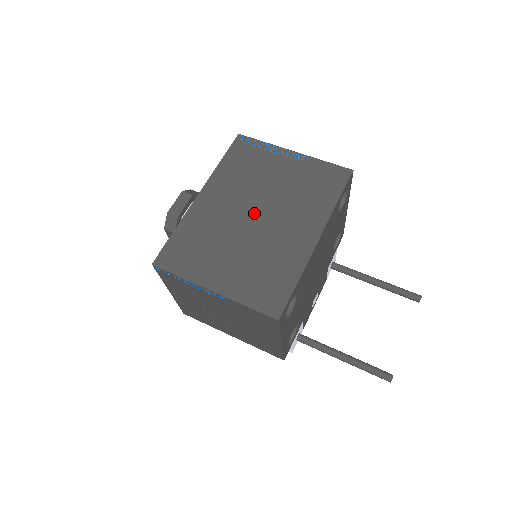
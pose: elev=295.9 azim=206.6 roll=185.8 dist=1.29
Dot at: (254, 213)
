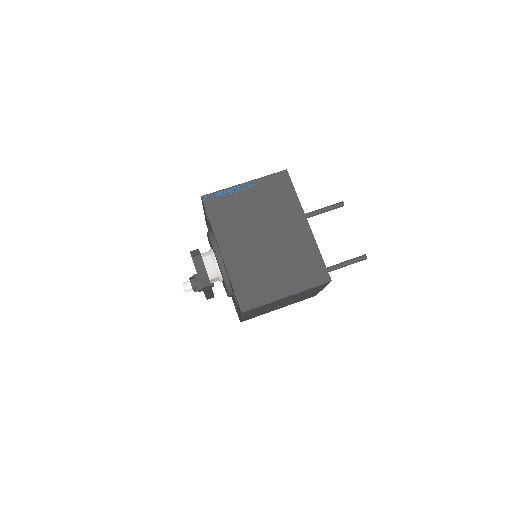
Dot at: (263, 238)
